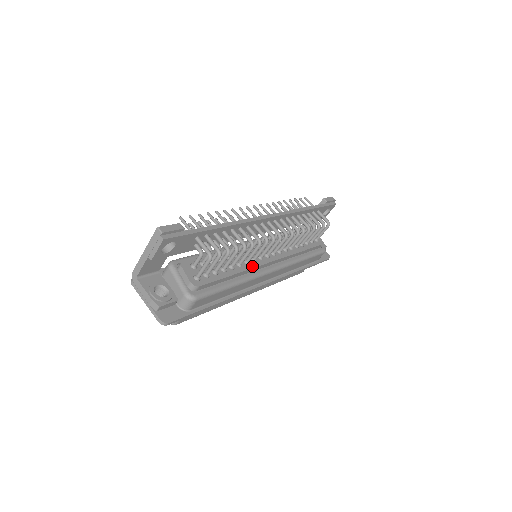
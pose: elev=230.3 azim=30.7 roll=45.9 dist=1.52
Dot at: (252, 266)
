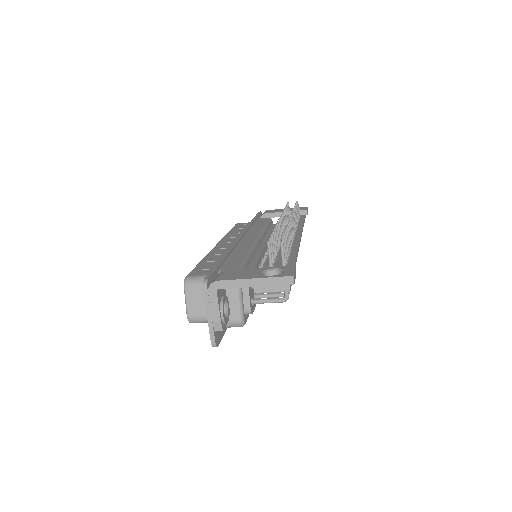
Dot at: occluded
